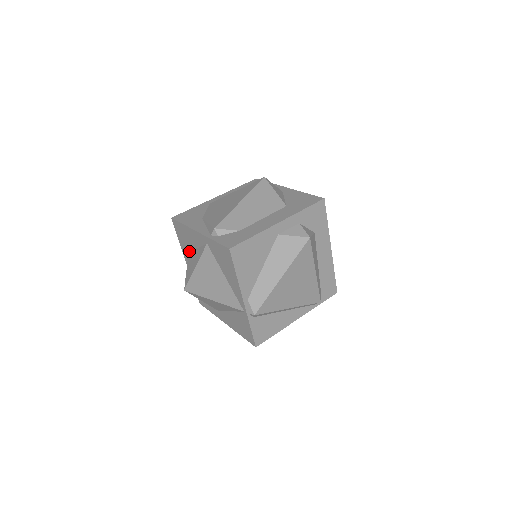
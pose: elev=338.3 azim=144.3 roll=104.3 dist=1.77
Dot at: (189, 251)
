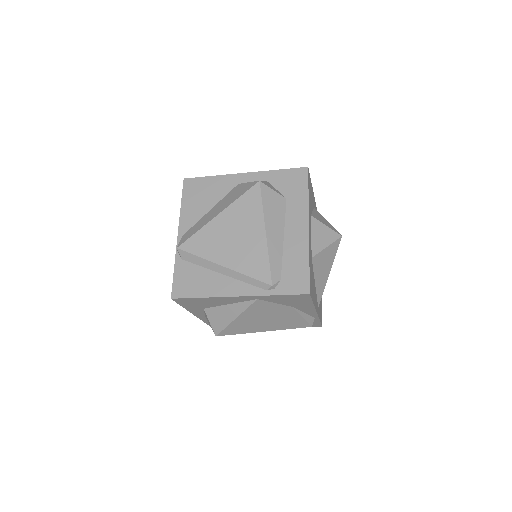
Dot at: occluded
